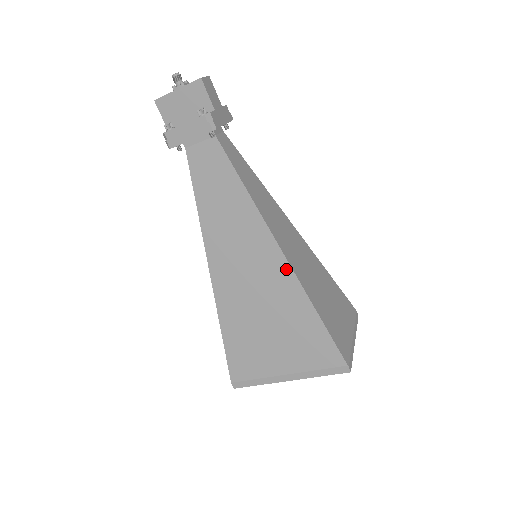
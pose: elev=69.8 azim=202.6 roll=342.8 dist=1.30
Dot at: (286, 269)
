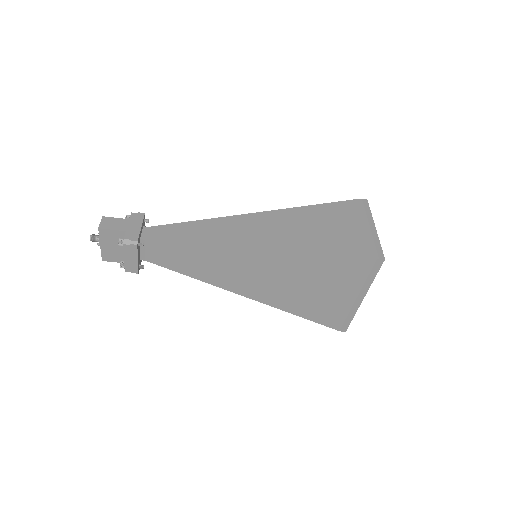
Dot at: (270, 254)
